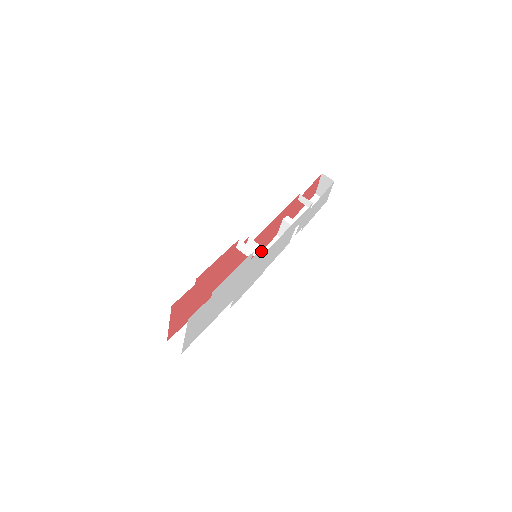
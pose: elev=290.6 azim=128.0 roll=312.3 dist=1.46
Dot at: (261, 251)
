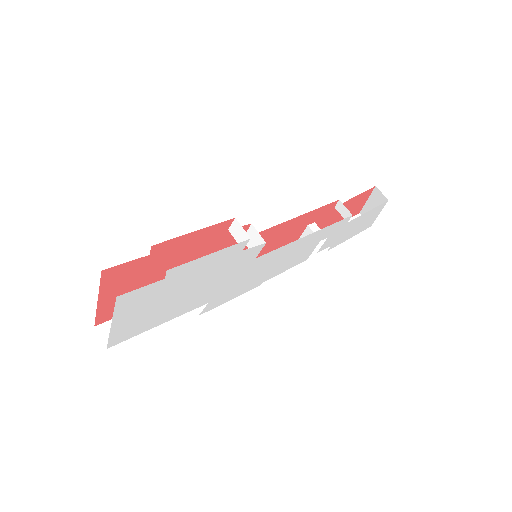
Dot at: (262, 247)
